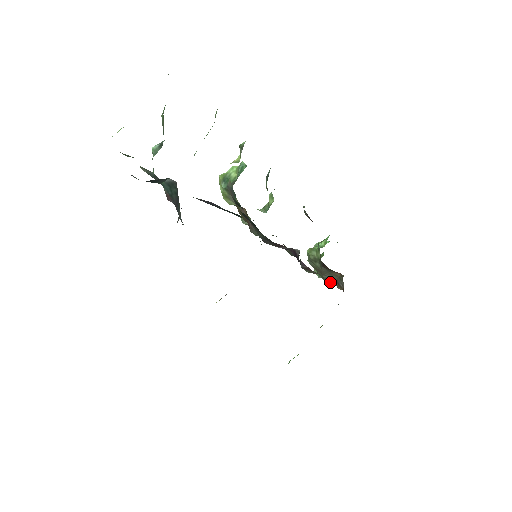
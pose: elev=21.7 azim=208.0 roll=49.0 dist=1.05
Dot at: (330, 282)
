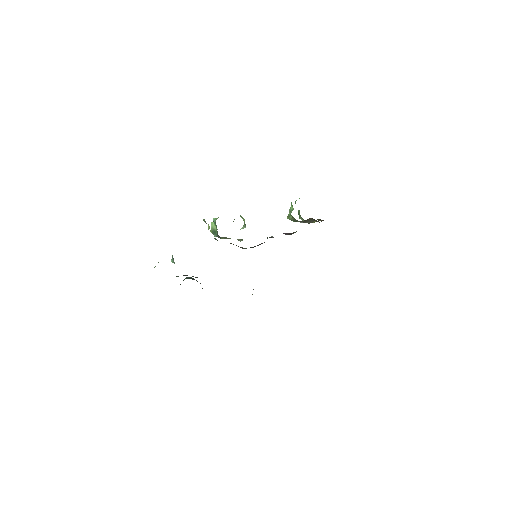
Dot at: (314, 222)
